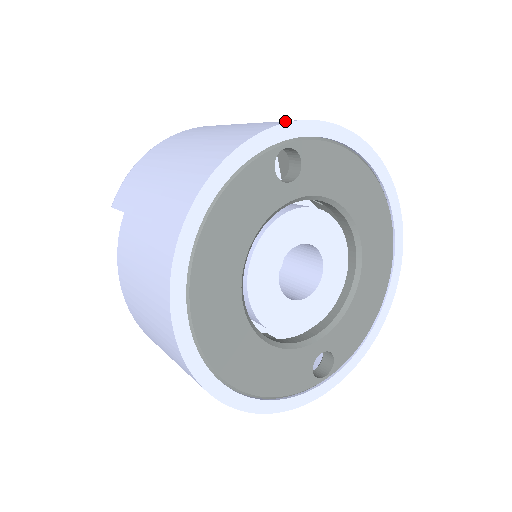
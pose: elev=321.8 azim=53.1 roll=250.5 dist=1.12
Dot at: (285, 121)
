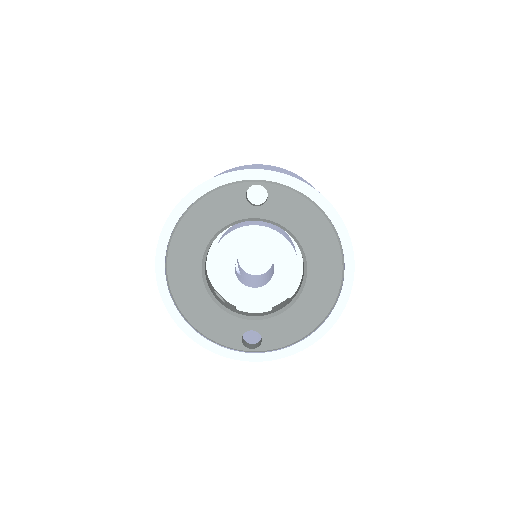
Dot at: (269, 169)
